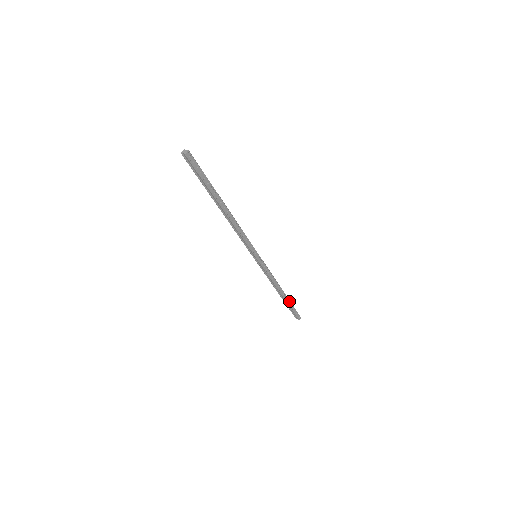
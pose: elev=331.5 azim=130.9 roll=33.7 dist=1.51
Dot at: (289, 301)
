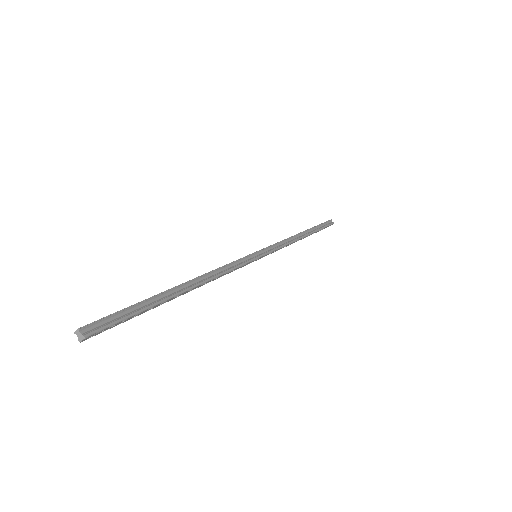
Dot at: (315, 232)
